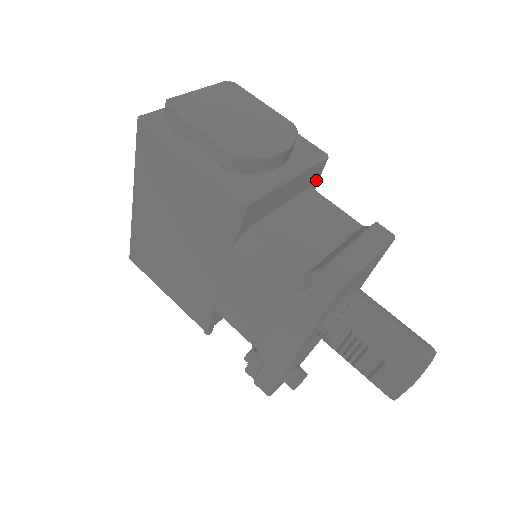
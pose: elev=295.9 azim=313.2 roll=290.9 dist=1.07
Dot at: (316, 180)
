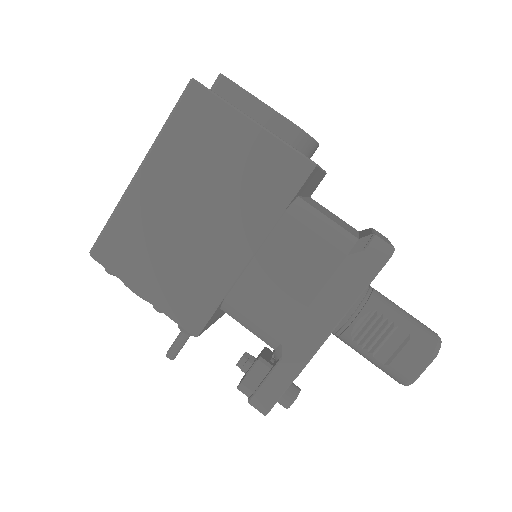
Dot at: (312, 193)
